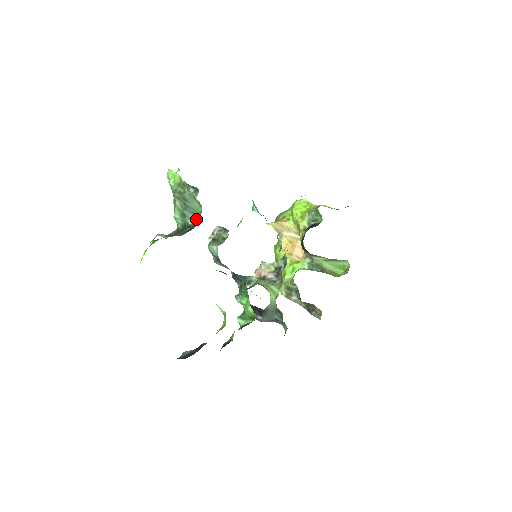
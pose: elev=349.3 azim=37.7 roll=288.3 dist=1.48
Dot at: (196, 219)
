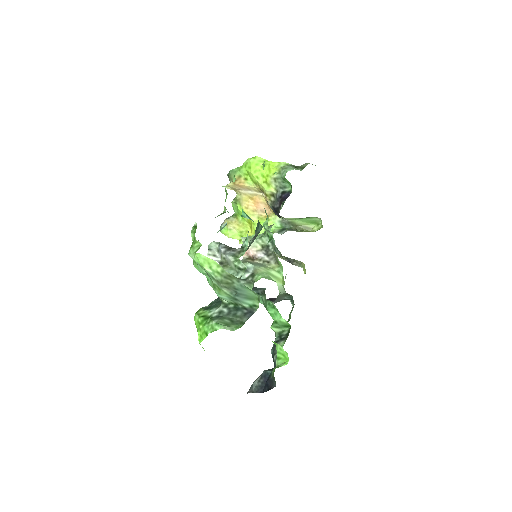
Dot at: (253, 304)
